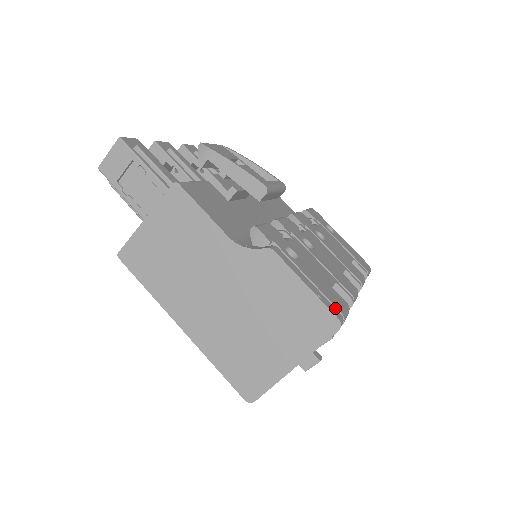
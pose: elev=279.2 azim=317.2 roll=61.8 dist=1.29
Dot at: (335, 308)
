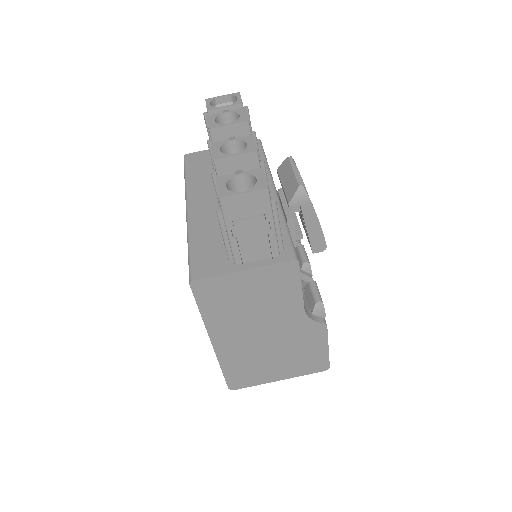
Dot at: occluded
